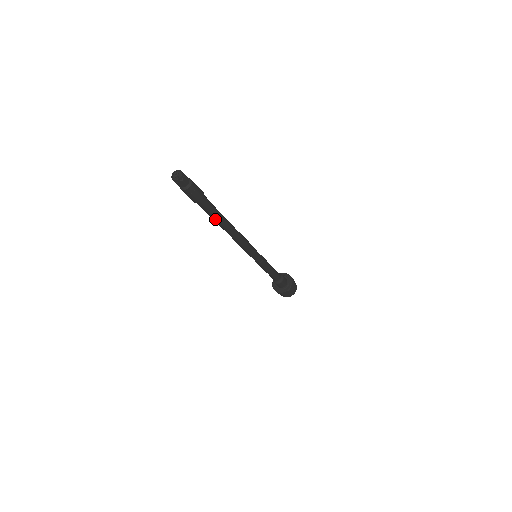
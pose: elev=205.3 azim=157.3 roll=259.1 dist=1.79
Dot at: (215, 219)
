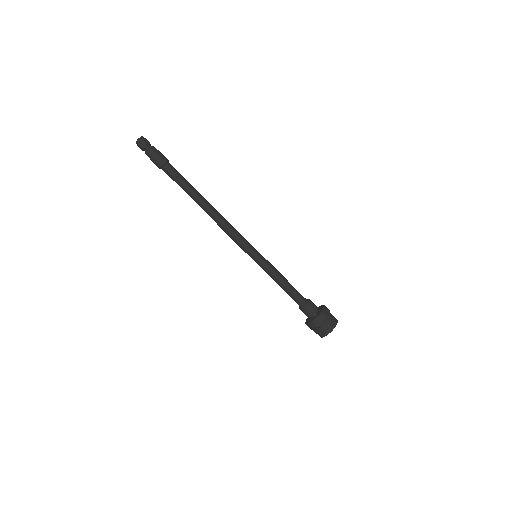
Dot at: (189, 187)
